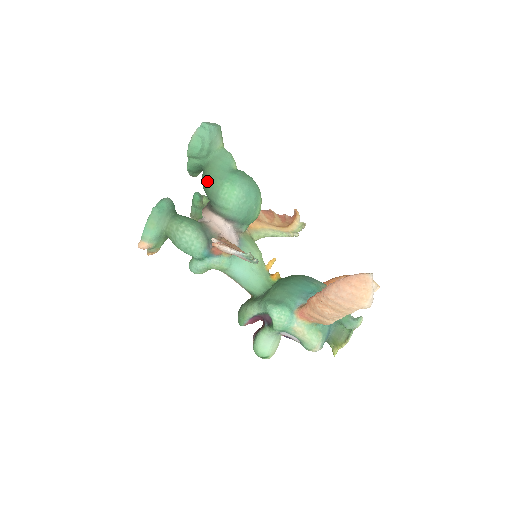
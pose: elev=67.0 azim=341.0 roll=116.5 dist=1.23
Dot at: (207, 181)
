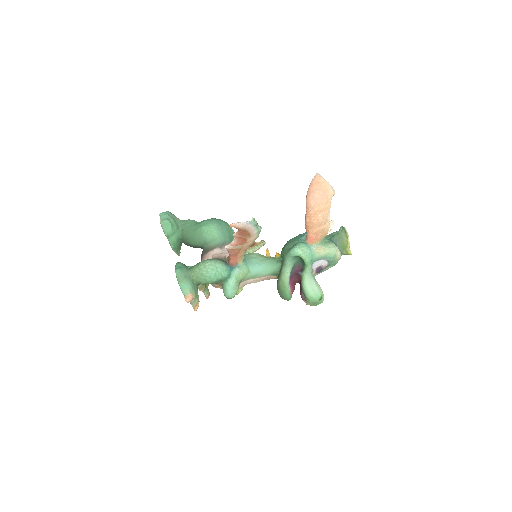
Dot at: (191, 238)
